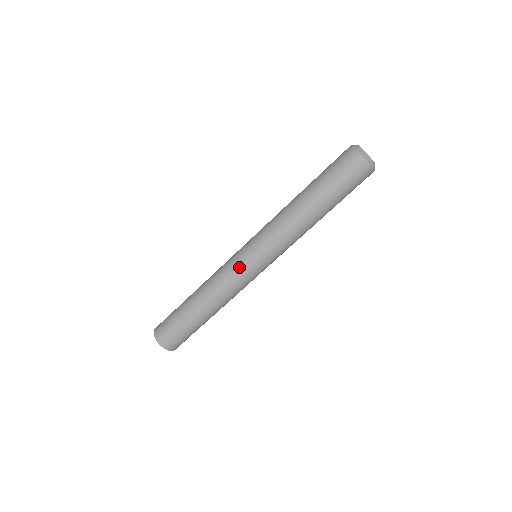
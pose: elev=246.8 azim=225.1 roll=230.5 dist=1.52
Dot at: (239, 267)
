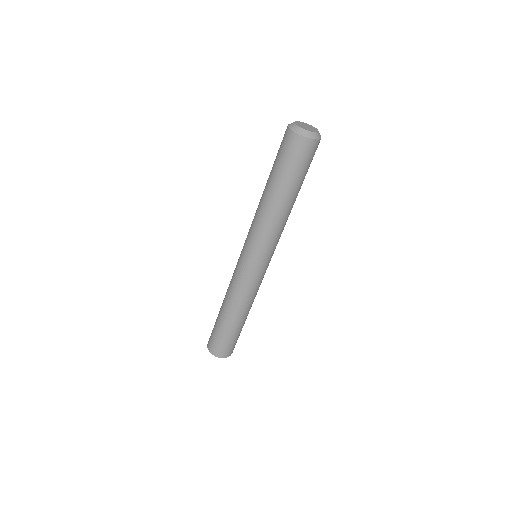
Dot at: (244, 273)
